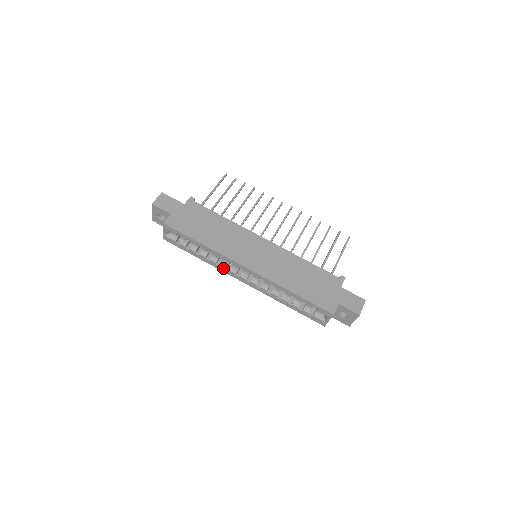
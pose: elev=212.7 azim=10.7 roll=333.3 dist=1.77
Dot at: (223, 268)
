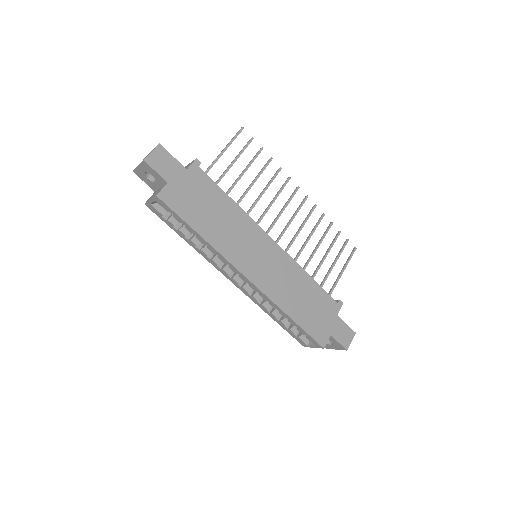
Dot at: (214, 263)
